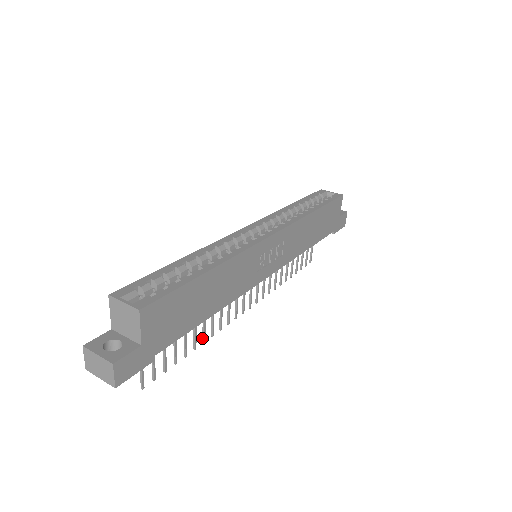
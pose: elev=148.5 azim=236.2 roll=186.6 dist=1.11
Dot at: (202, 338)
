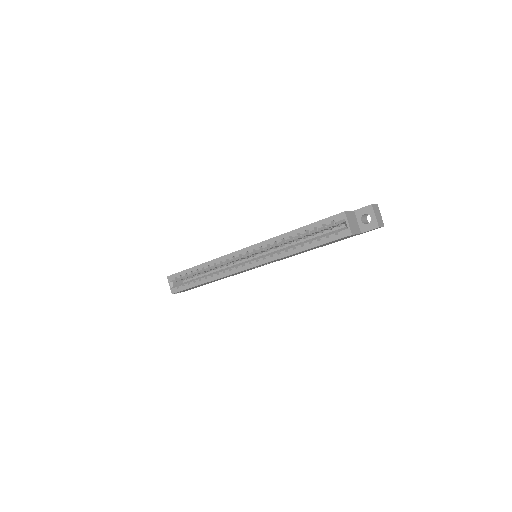
Dot at: occluded
